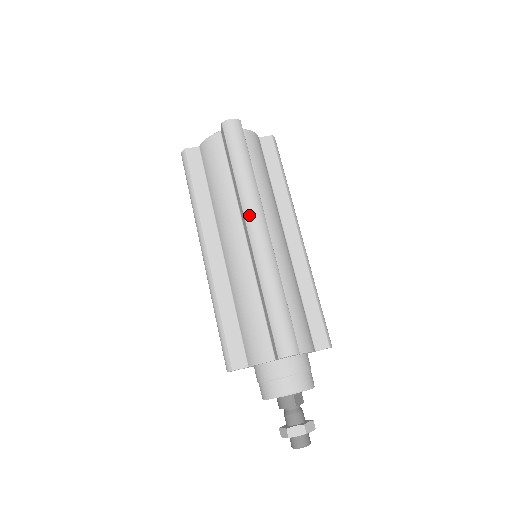
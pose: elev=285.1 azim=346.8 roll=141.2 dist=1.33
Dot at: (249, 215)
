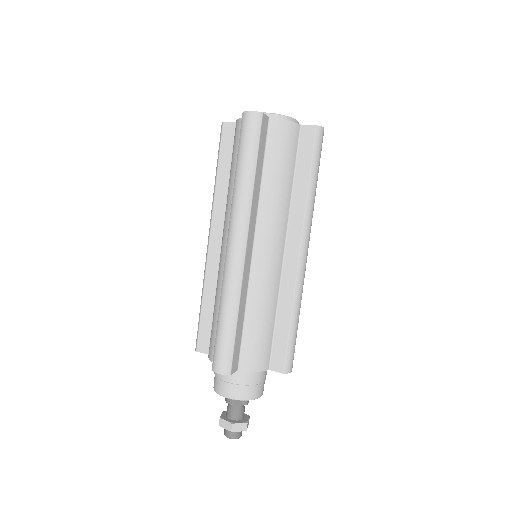
Dot at: (231, 227)
